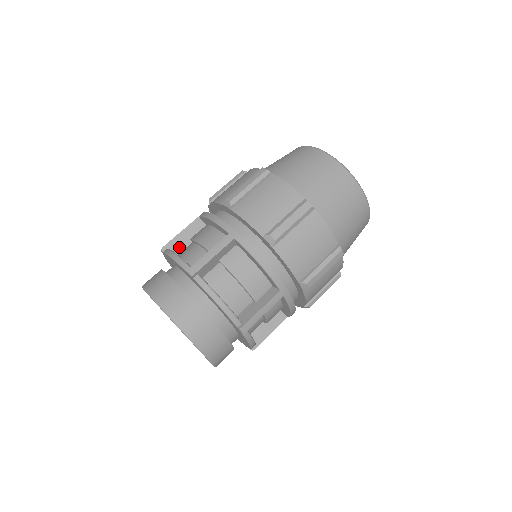
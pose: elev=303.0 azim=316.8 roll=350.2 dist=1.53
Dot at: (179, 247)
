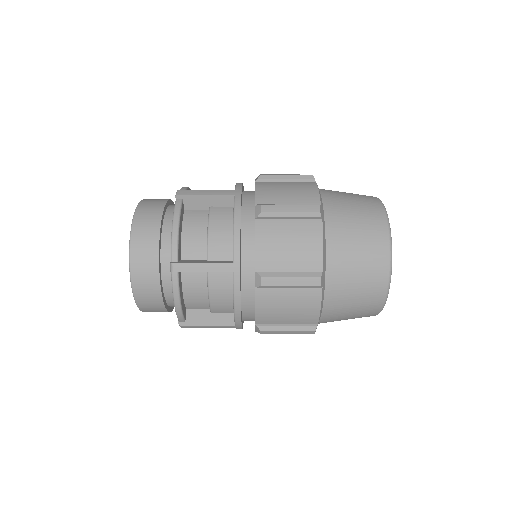
Dot at: occluded
